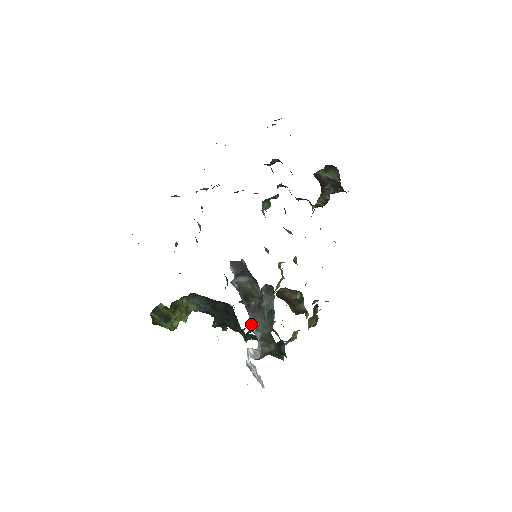
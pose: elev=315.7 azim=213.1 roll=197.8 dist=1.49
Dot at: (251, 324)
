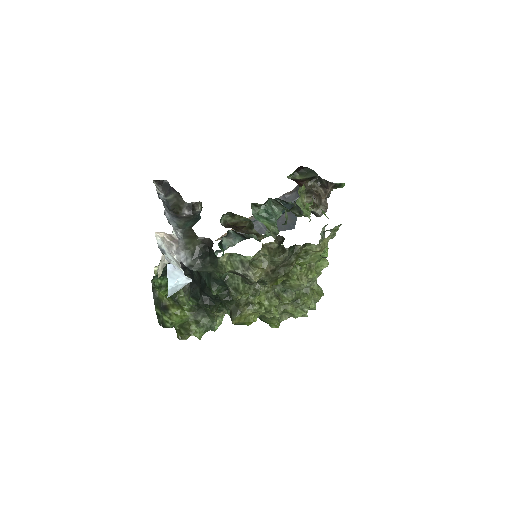
Dot at: (171, 220)
